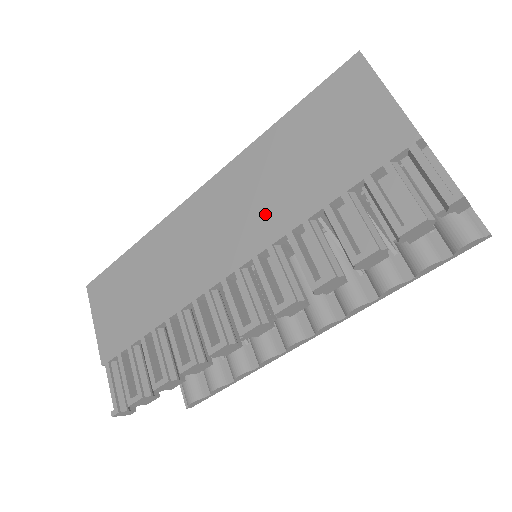
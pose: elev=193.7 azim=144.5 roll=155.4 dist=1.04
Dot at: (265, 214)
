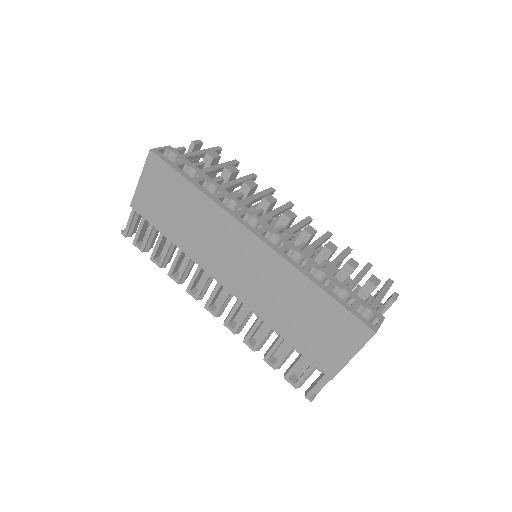
Dot at: (263, 299)
